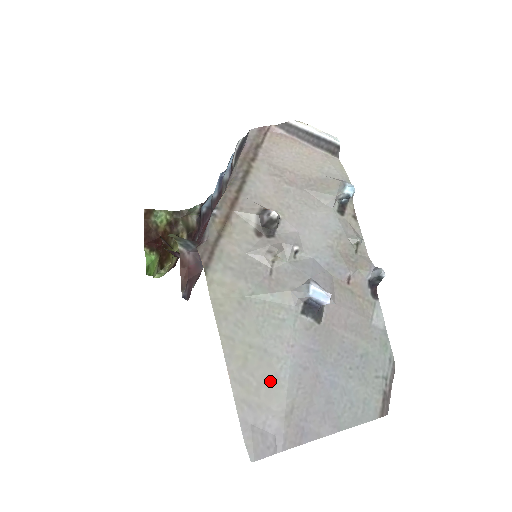
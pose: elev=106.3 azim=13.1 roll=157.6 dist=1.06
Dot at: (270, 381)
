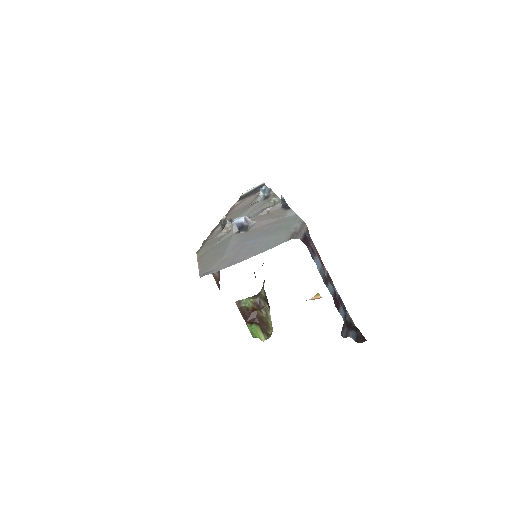
Dot at: (217, 258)
